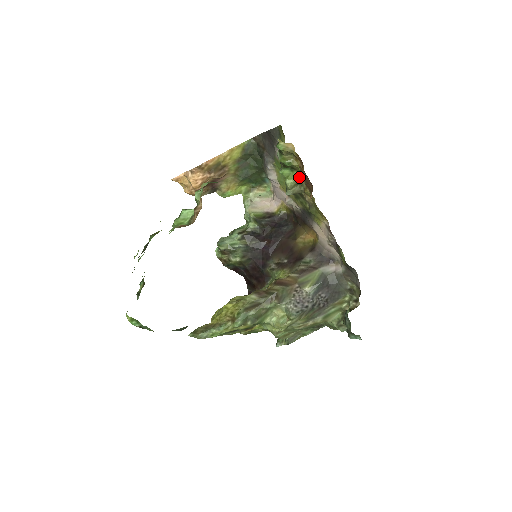
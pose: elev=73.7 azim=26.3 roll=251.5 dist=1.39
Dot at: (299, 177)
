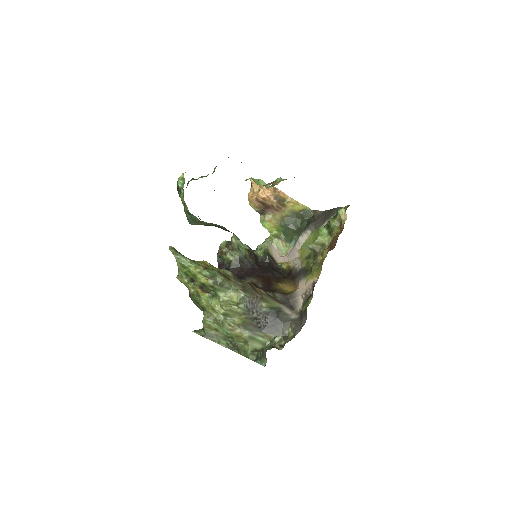
Dot at: (328, 241)
